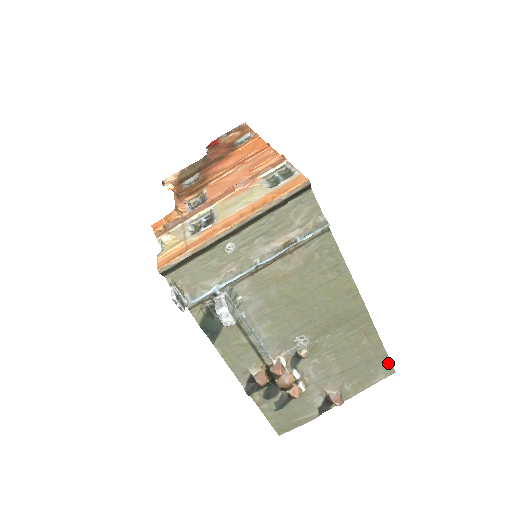
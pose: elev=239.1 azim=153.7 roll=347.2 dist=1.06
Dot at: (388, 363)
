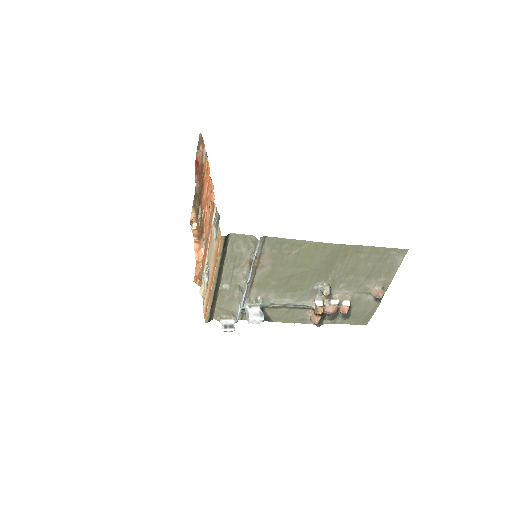
Dot at: (396, 250)
